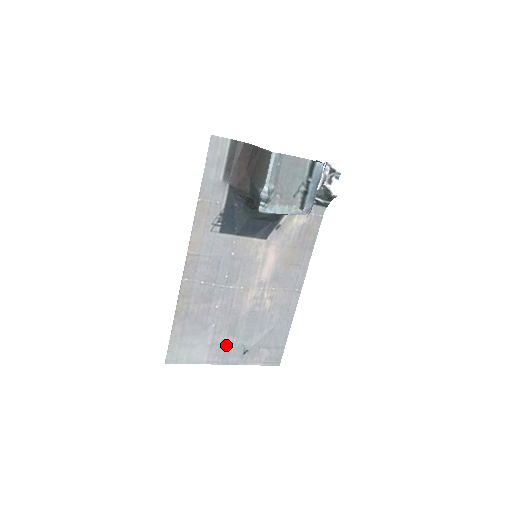
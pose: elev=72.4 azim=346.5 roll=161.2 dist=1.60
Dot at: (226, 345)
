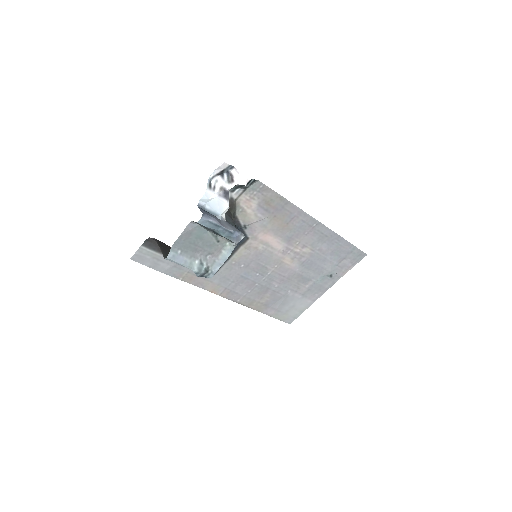
Dot at: (312, 287)
